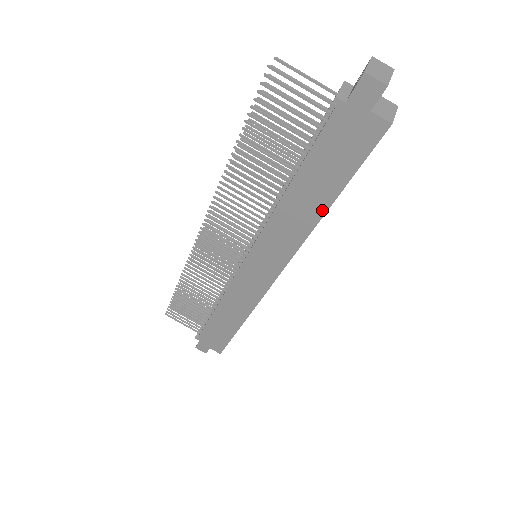
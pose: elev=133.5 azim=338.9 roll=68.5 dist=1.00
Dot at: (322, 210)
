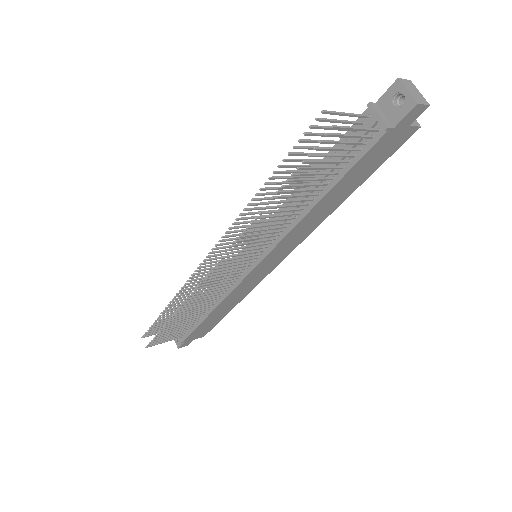
Dot at: (341, 201)
